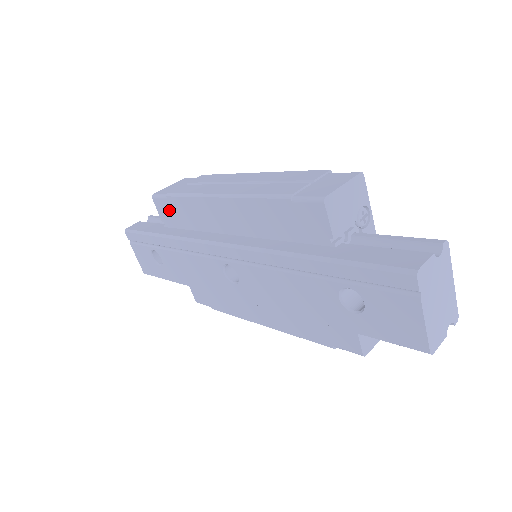
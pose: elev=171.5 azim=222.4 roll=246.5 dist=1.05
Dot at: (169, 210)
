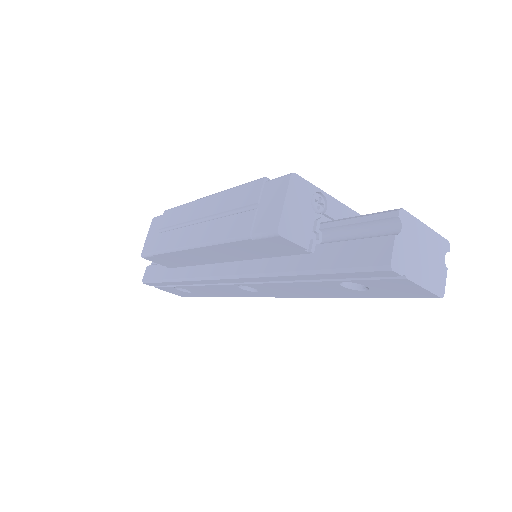
Dot at: (163, 261)
